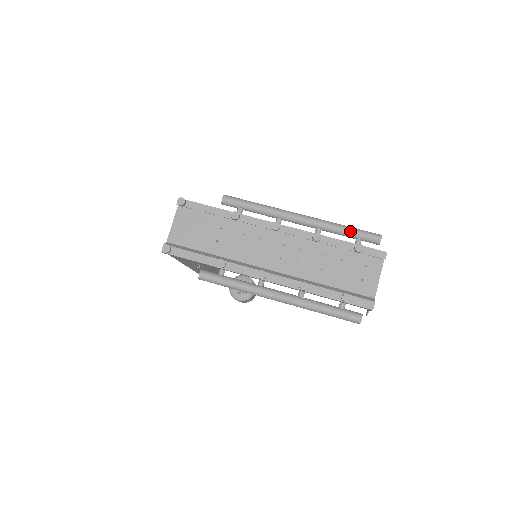
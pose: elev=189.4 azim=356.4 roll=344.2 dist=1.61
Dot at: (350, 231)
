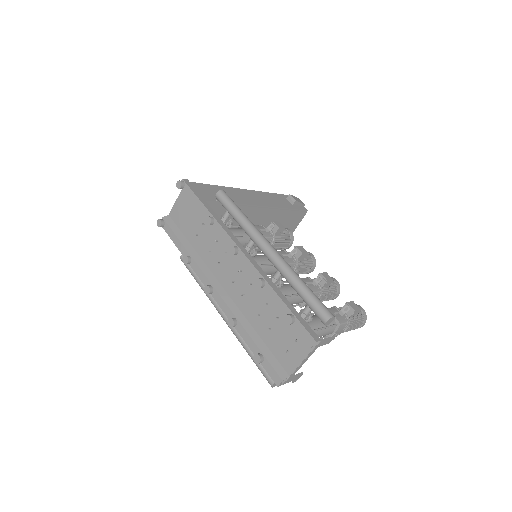
Dot at: (301, 293)
